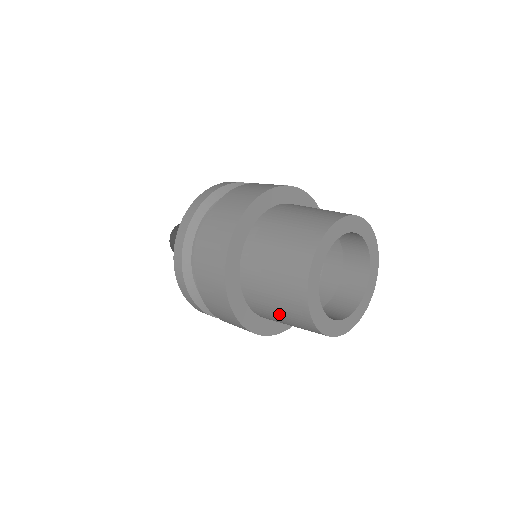
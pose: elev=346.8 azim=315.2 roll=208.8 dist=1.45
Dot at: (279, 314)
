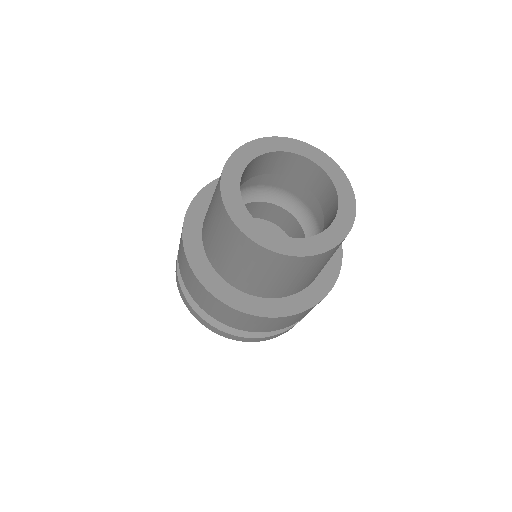
Dot at: (255, 273)
